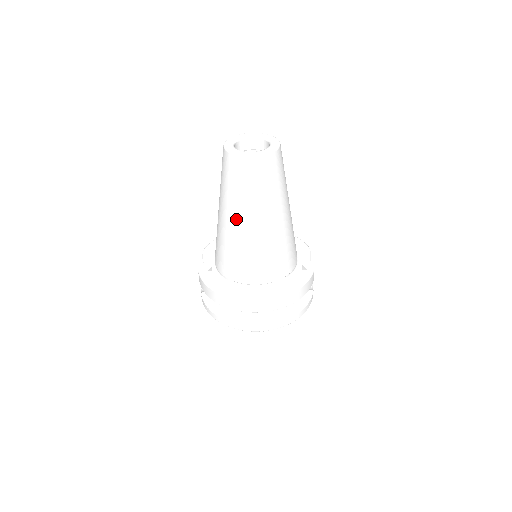
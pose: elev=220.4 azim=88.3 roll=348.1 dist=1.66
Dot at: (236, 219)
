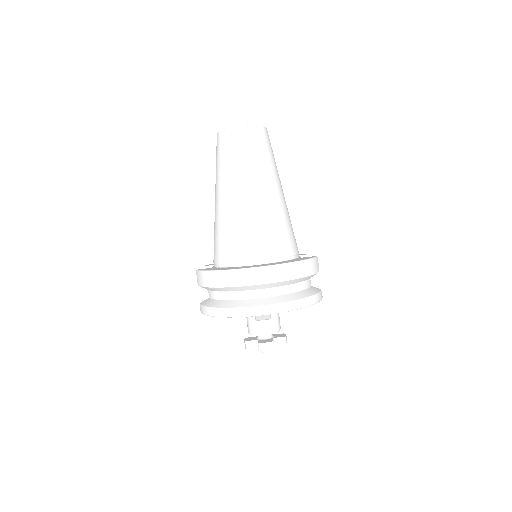
Dot at: (231, 190)
